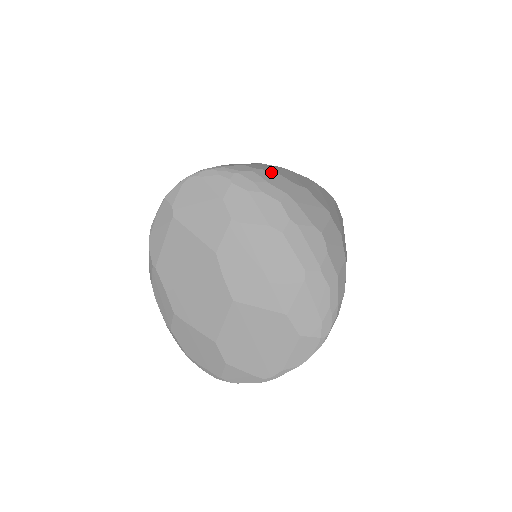
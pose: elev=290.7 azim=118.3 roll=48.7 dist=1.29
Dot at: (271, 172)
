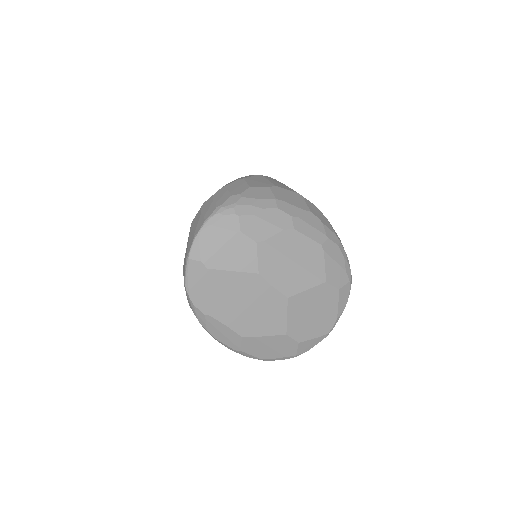
Dot at: (250, 189)
